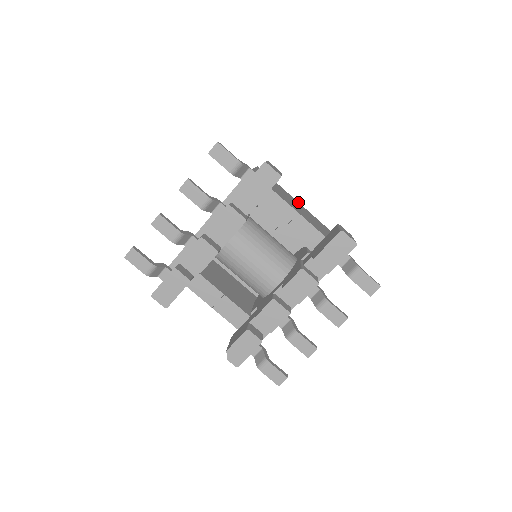
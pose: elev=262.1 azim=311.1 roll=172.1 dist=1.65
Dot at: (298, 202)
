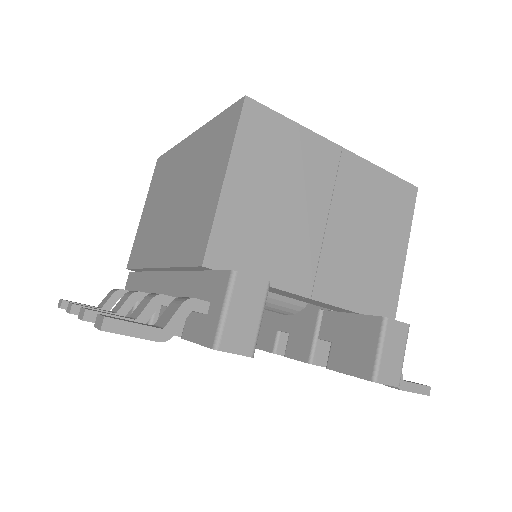
Dot at: (342, 148)
